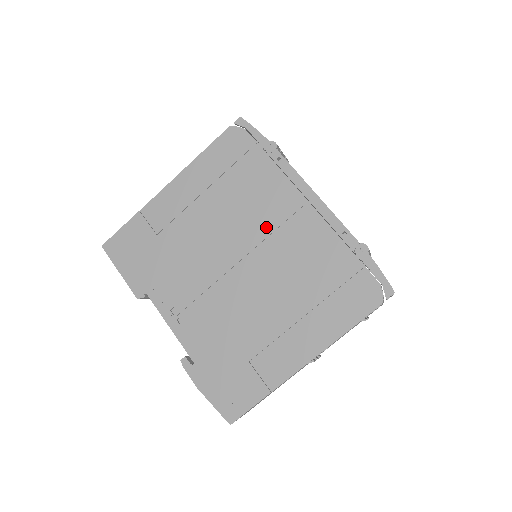
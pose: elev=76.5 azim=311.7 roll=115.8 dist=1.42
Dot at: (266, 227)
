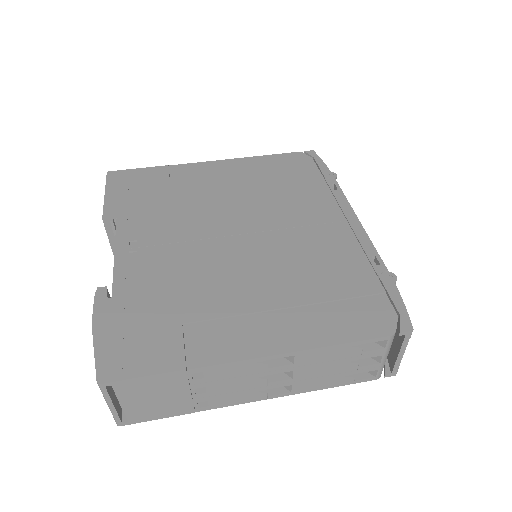
Dot at: (289, 221)
